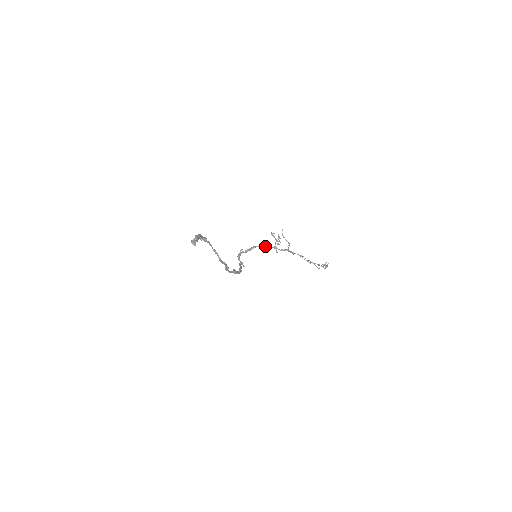
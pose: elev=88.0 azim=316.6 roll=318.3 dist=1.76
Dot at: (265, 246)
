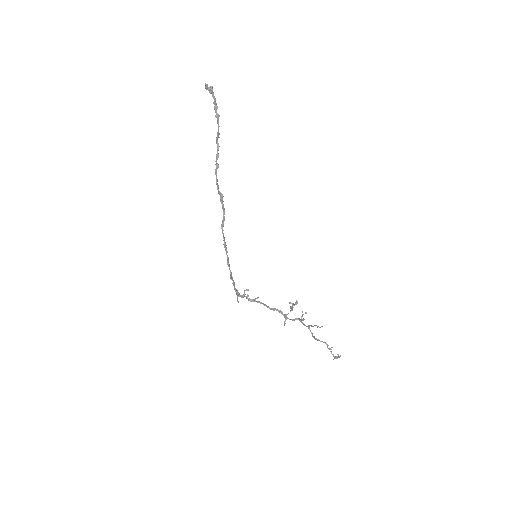
Dot at: occluded
